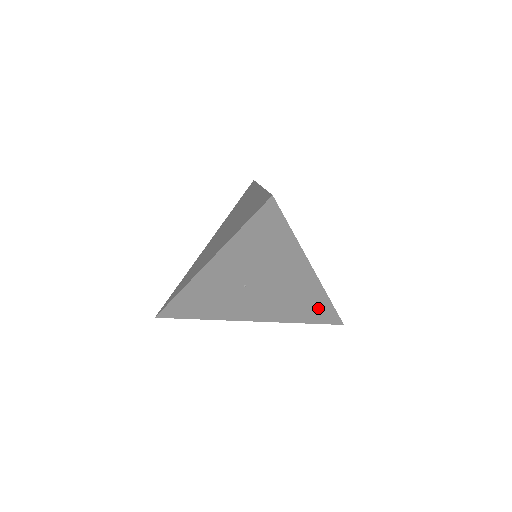
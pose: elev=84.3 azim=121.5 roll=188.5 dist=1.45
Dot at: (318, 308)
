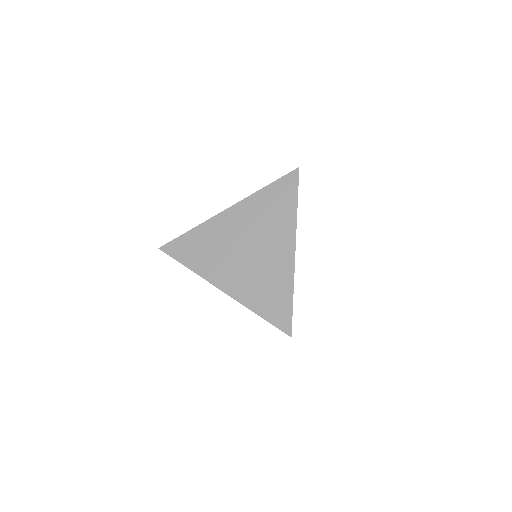
Dot at: occluded
